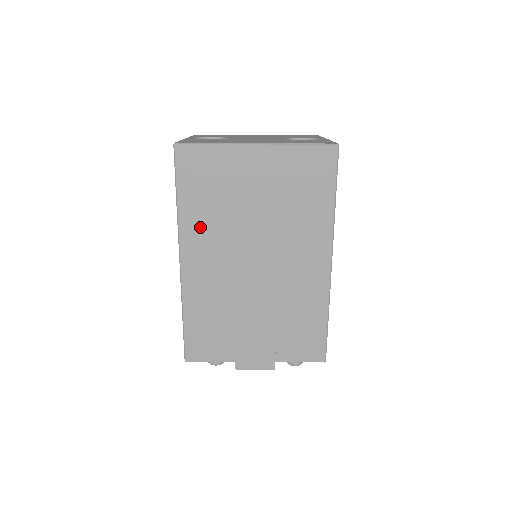
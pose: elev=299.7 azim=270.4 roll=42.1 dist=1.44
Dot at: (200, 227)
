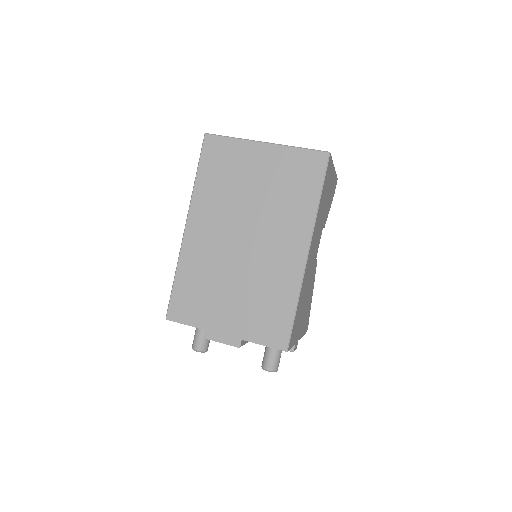
Dot at: (208, 201)
